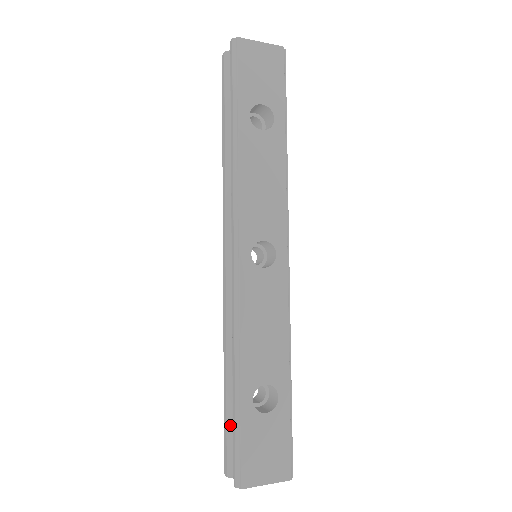
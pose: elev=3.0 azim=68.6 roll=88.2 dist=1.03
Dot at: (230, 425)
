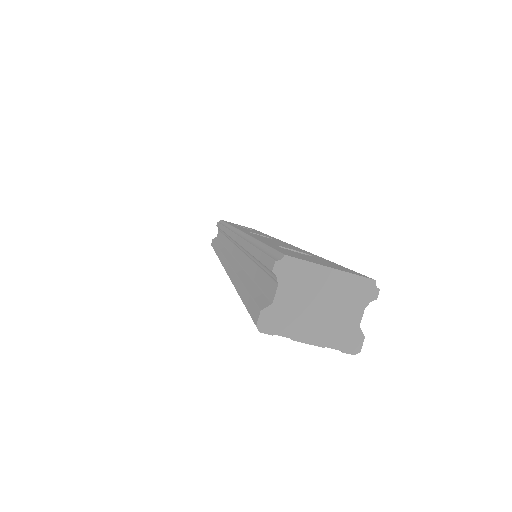
Dot at: (253, 287)
